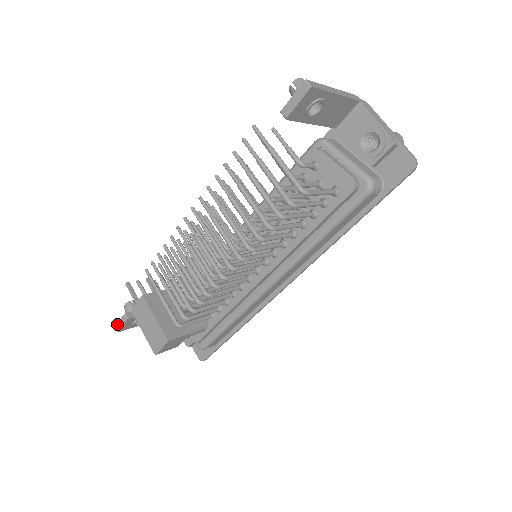
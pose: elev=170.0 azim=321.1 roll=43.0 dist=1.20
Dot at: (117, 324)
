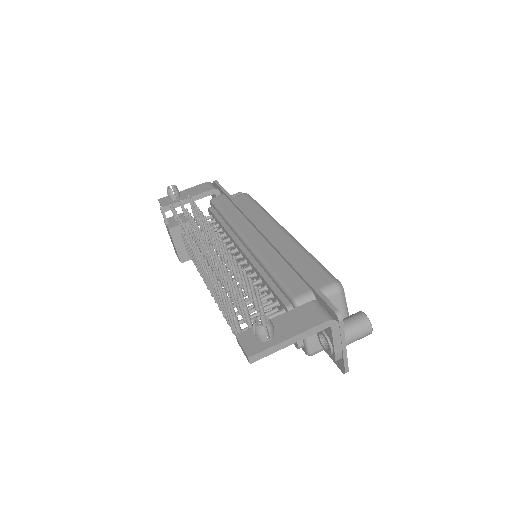
Dot at: (159, 202)
